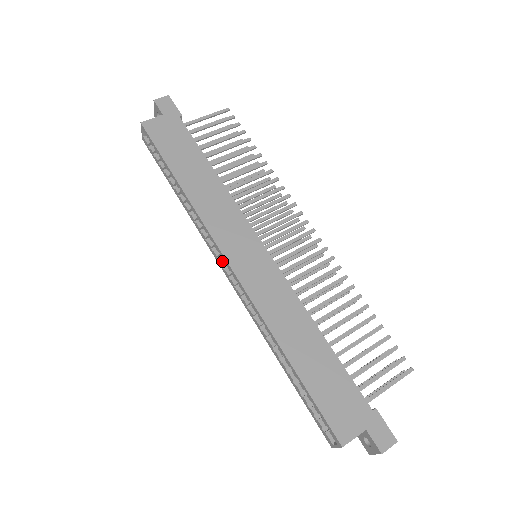
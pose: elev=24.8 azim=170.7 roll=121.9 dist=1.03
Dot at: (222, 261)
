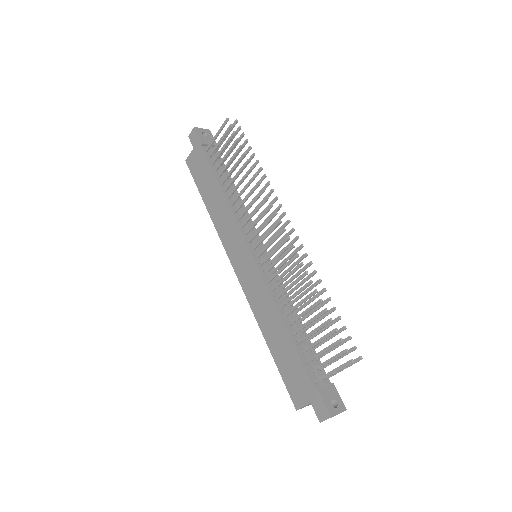
Dot at: occluded
